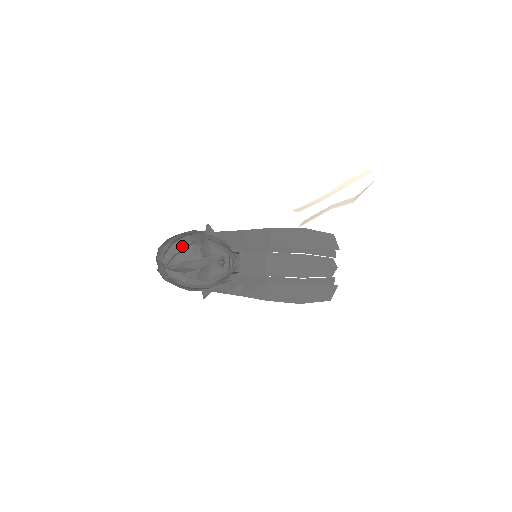
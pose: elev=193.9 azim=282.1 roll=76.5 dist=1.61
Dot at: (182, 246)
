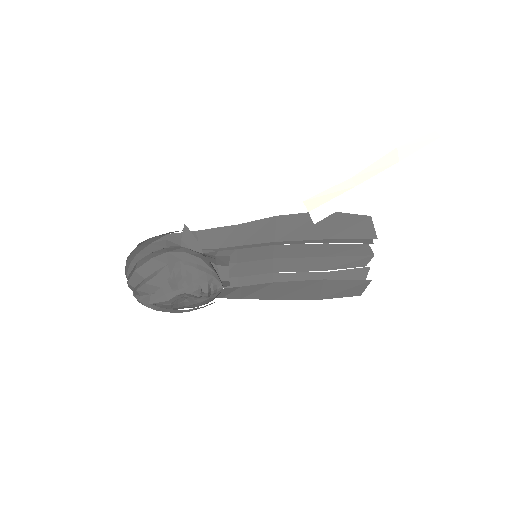
Dot at: (145, 275)
